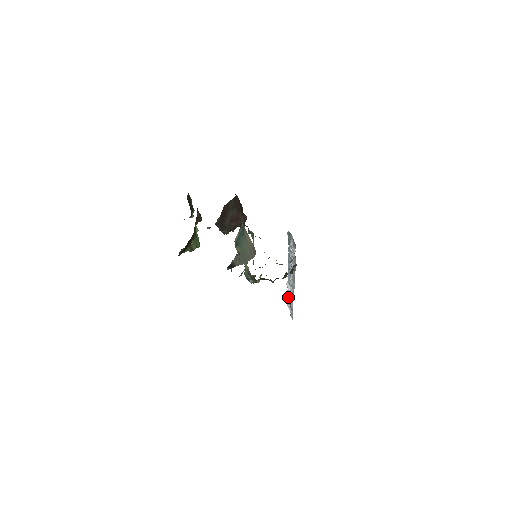
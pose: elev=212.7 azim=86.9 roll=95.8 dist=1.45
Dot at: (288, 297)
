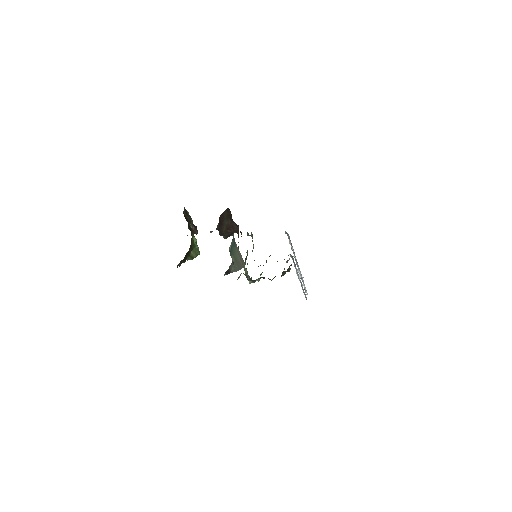
Dot at: (302, 280)
